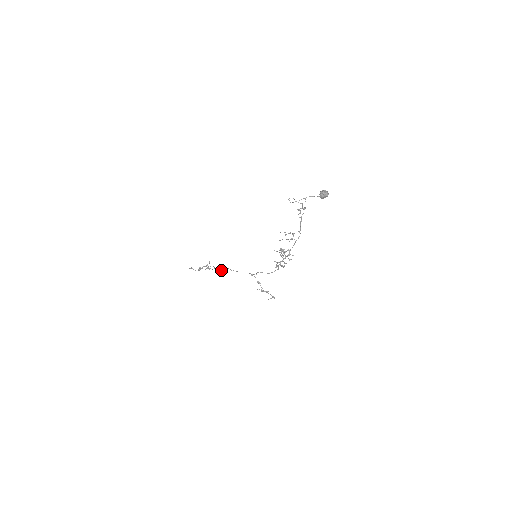
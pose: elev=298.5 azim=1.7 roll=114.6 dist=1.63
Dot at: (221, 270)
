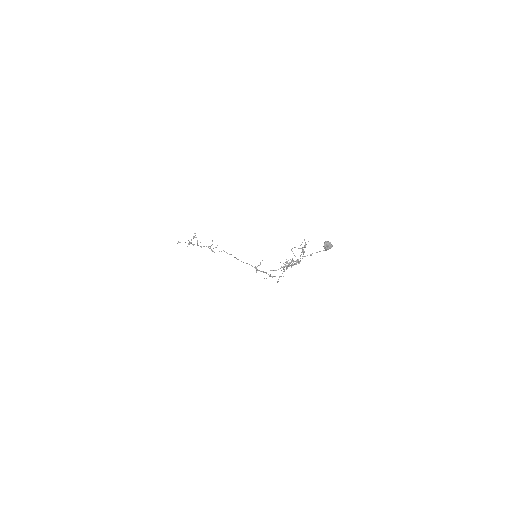
Dot at: occluded
